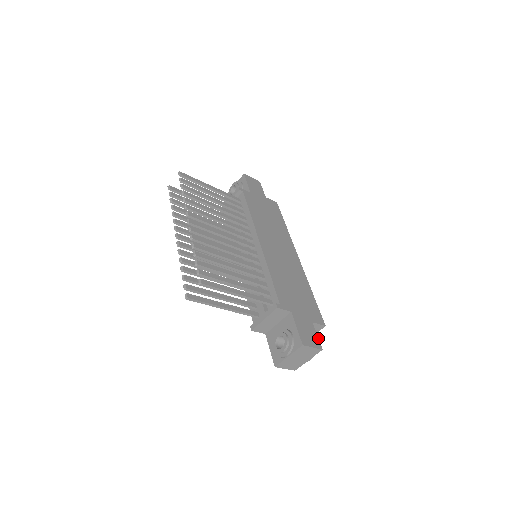
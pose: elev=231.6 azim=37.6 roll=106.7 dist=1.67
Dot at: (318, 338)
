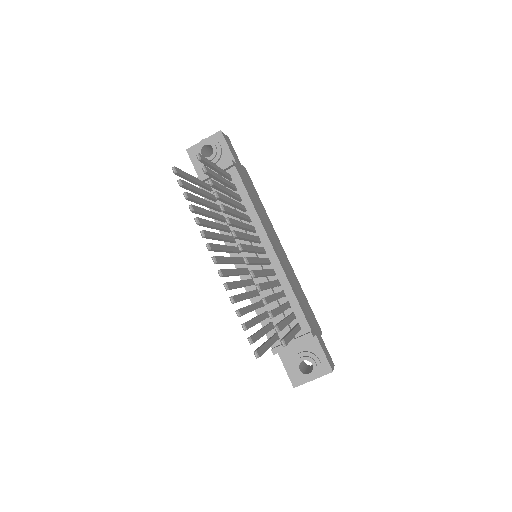
Dot at: occluded
